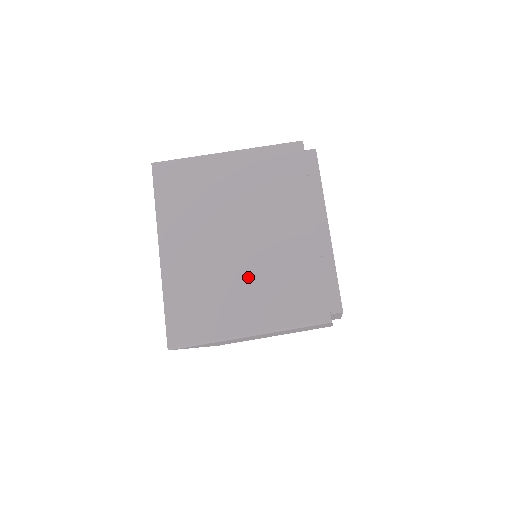
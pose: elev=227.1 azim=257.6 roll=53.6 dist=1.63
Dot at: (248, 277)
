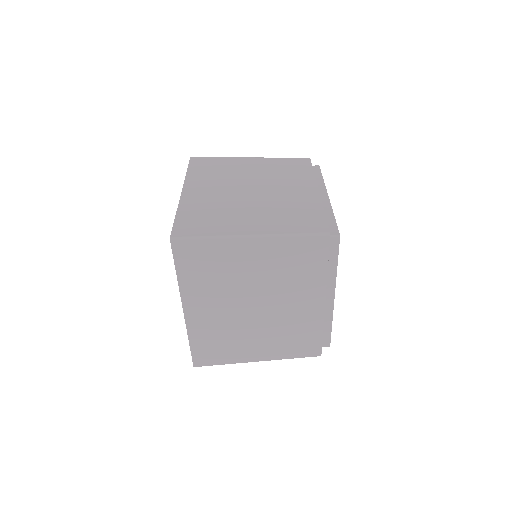
Dot at: (257, 207)
